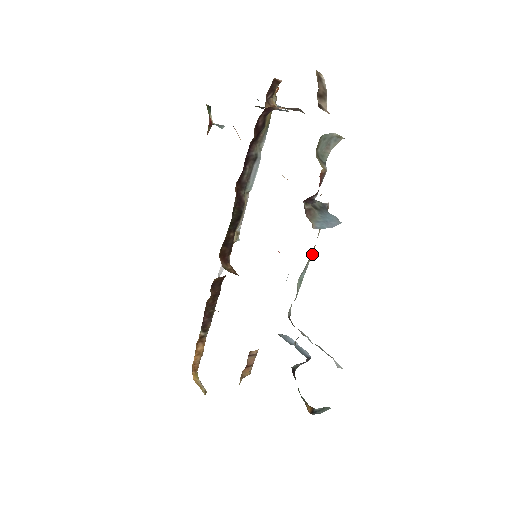
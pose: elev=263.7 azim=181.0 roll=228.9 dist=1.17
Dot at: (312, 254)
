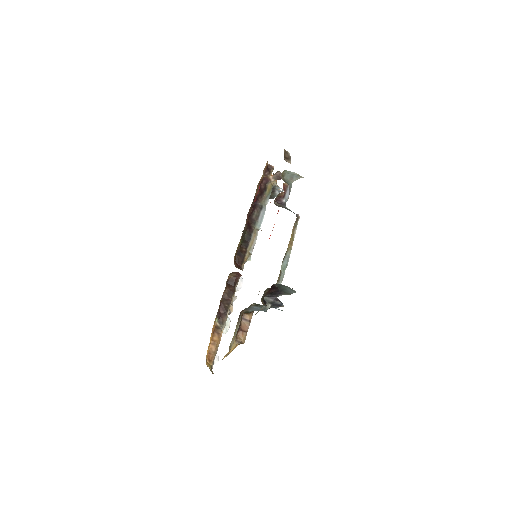
Dot at: (291, 249)
